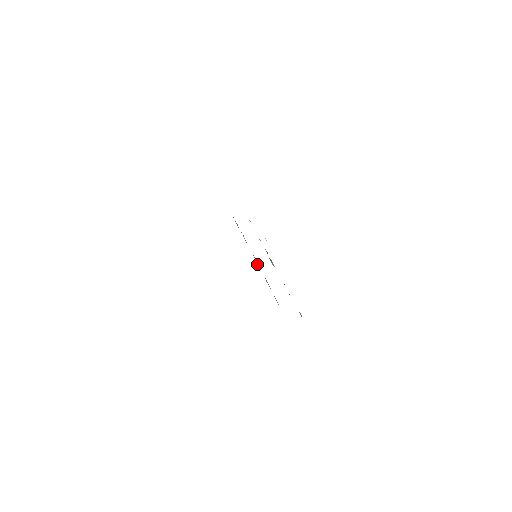
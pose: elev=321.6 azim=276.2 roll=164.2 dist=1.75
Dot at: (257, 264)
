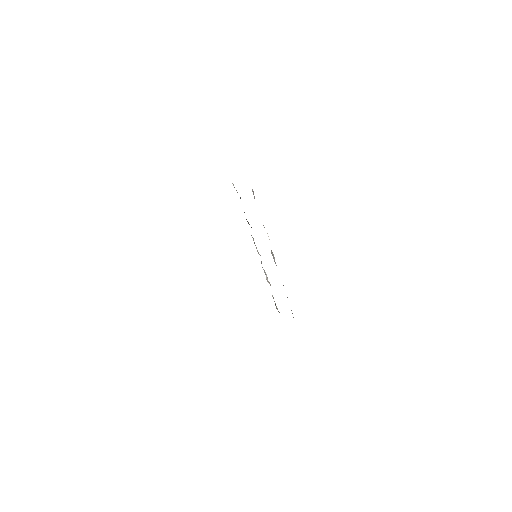
Dot at: occluded
